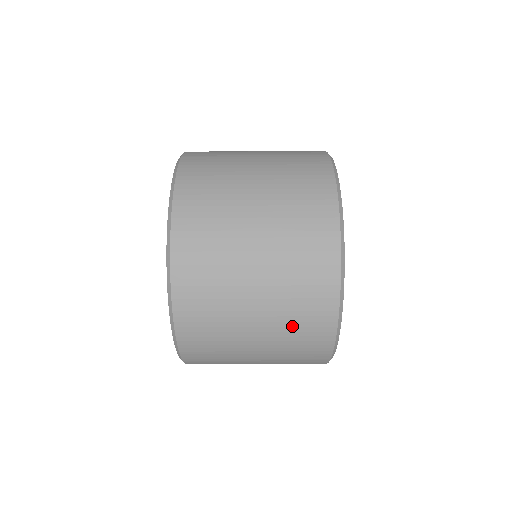
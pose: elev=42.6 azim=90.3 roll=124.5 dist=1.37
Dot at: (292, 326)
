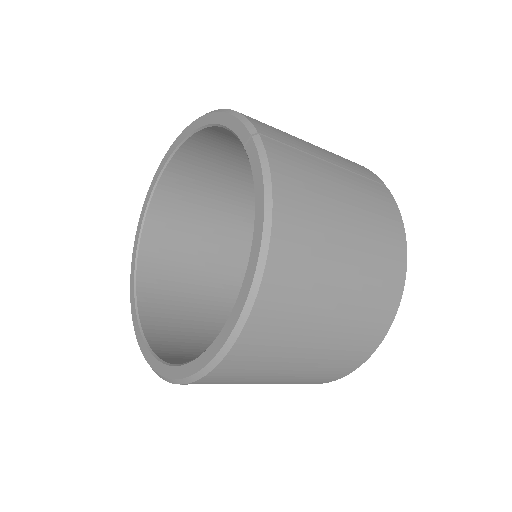
Dot at: occluded
